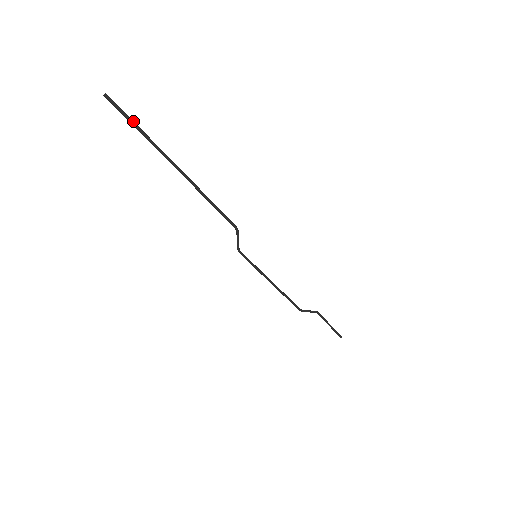
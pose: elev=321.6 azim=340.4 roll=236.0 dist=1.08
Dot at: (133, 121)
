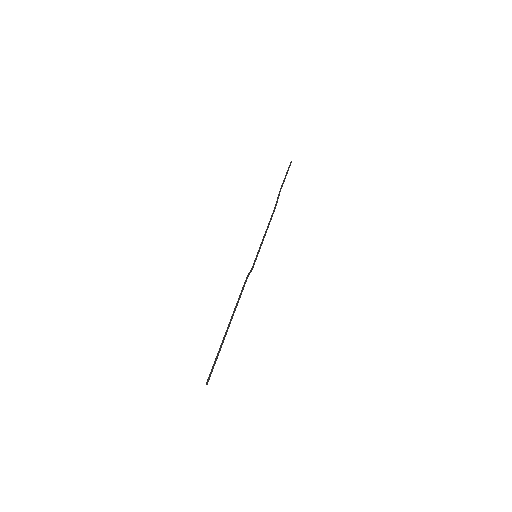
Dot at: (214, 365)
